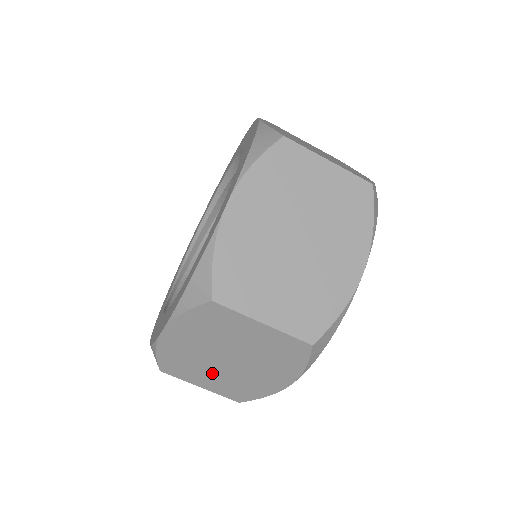
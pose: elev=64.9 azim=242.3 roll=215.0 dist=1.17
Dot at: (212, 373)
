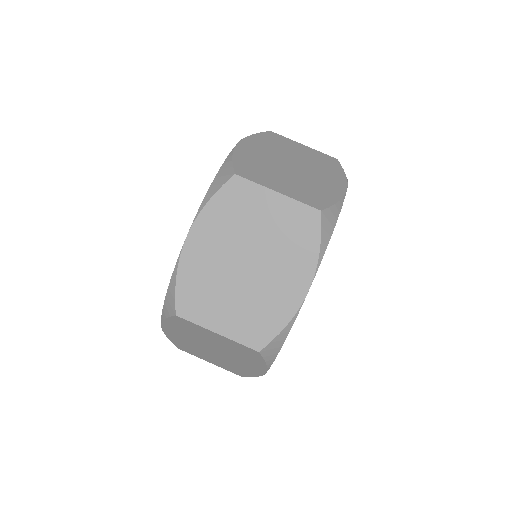
Dot at: (231, 297)
